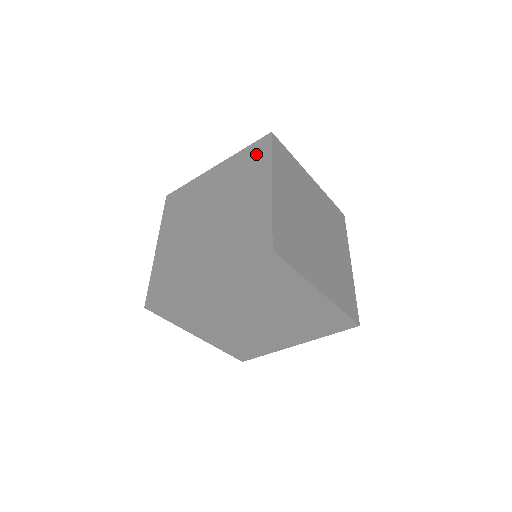
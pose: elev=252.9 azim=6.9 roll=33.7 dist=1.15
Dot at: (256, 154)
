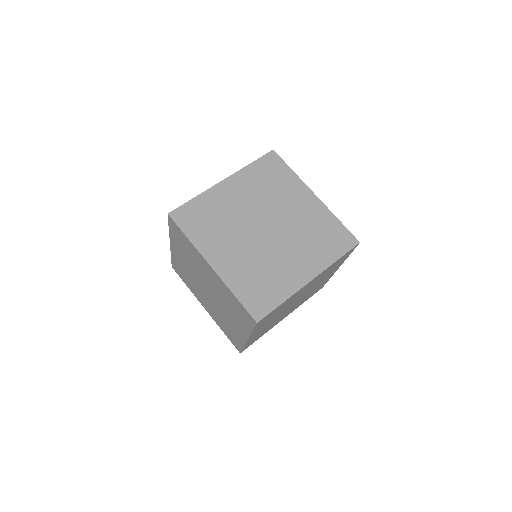
Dot at: (336, 240)
